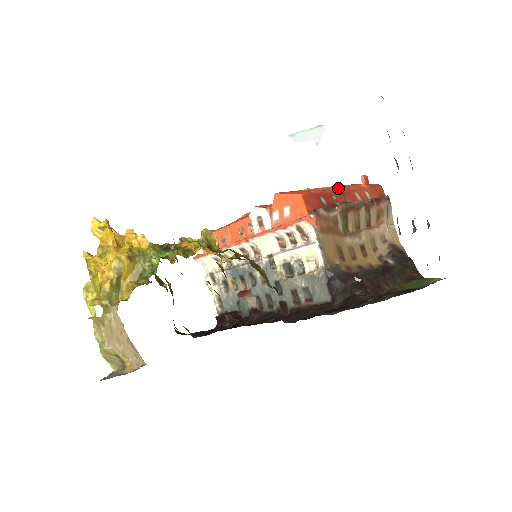
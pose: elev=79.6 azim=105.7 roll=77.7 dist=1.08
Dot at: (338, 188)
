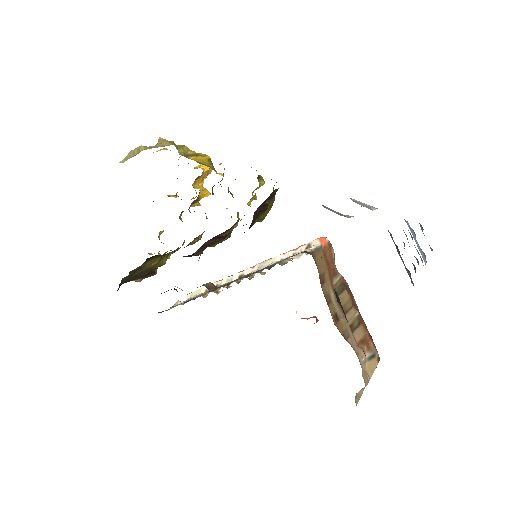
Dot at: occluded
